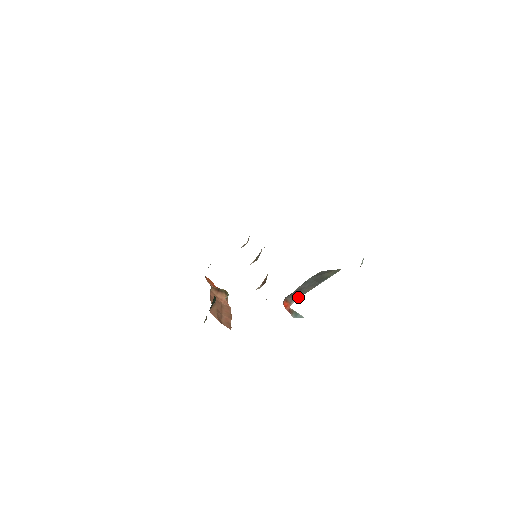
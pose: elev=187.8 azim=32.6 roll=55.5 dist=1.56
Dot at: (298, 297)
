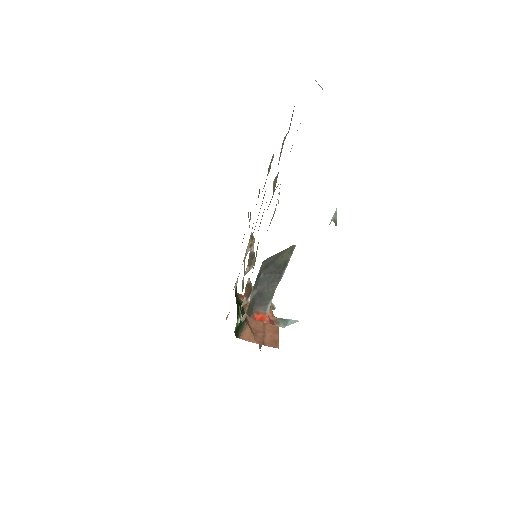
Dot at: (269, 302)
